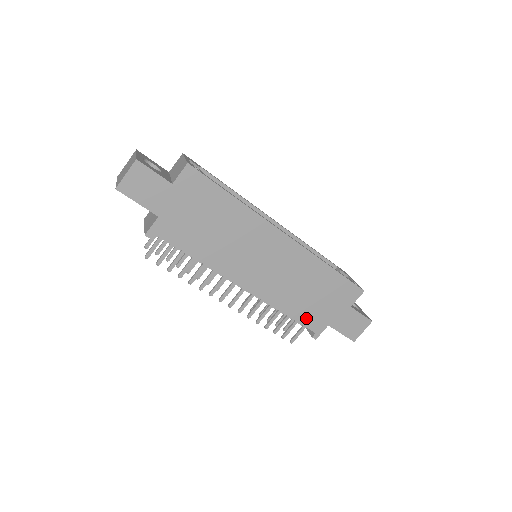
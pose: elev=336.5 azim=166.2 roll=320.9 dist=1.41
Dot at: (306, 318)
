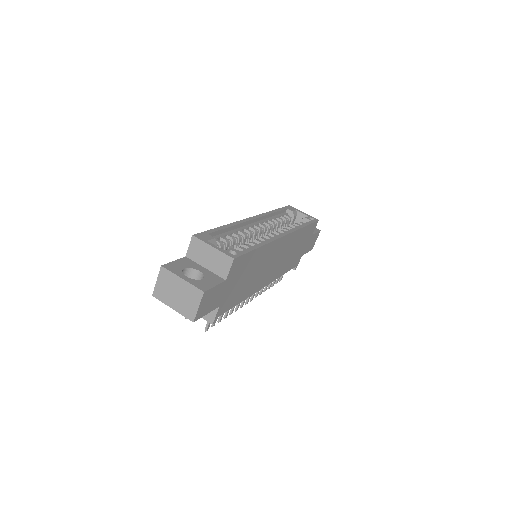
Dot at: (292, 265)
